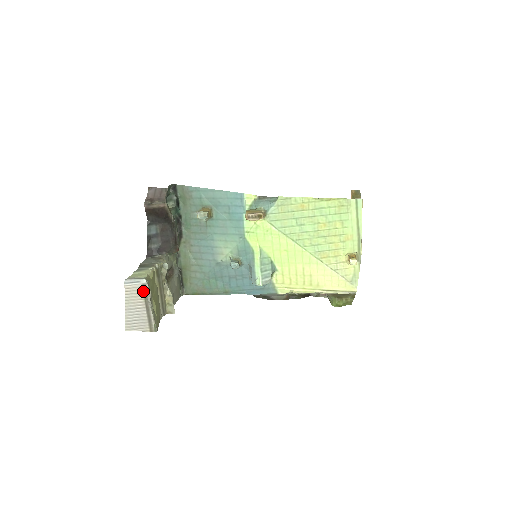
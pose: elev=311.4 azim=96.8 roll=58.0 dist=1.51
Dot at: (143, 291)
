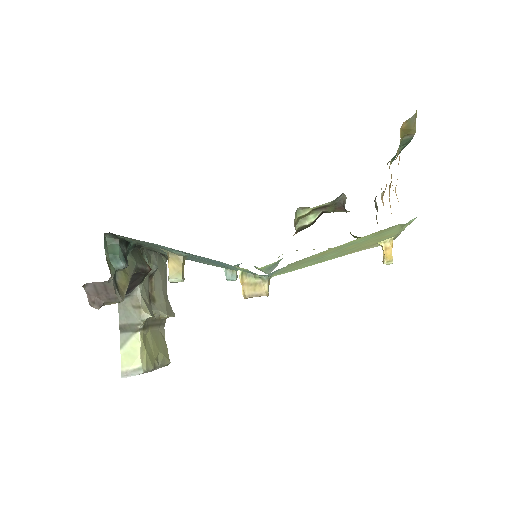
Dot at: occluded
